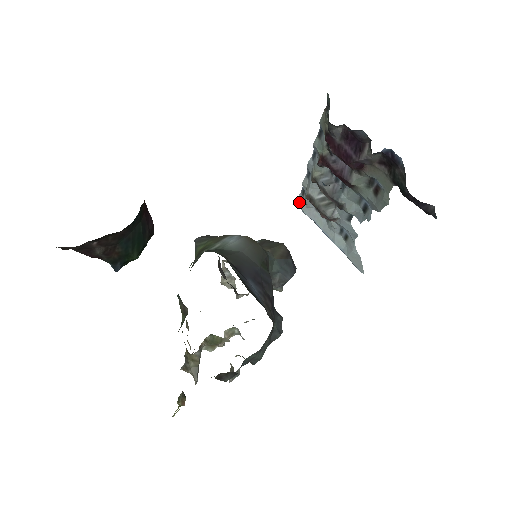
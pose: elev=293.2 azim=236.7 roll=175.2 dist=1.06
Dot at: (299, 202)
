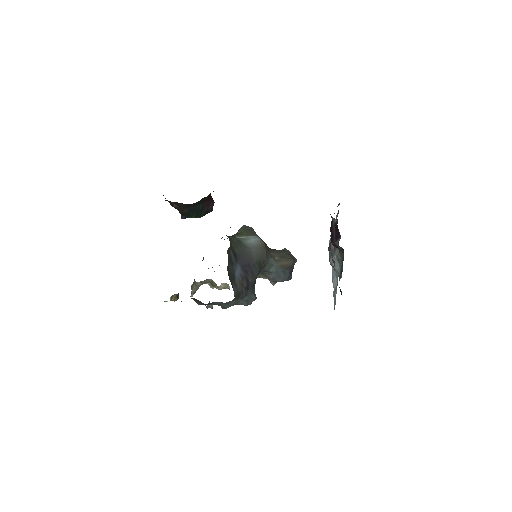
Dot at: occluded
